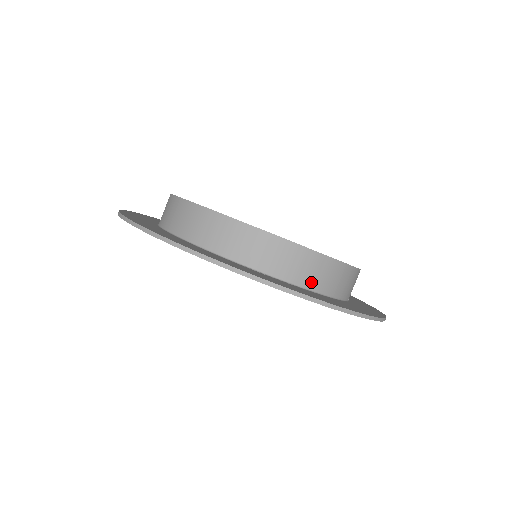
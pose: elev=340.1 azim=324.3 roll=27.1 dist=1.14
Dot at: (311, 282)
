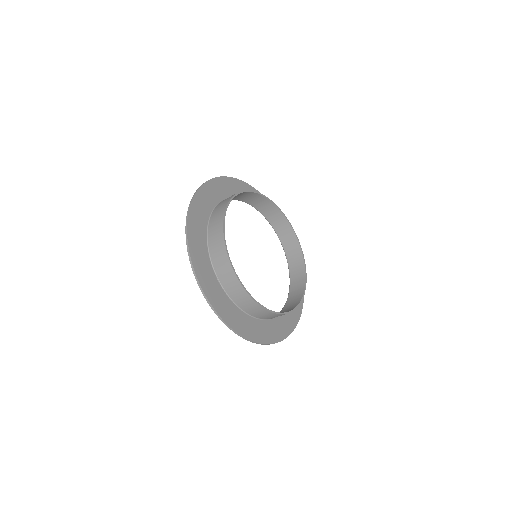
Dot at: (242, 305)
